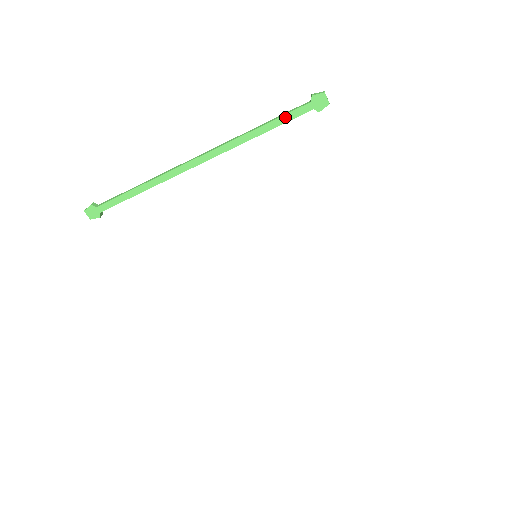
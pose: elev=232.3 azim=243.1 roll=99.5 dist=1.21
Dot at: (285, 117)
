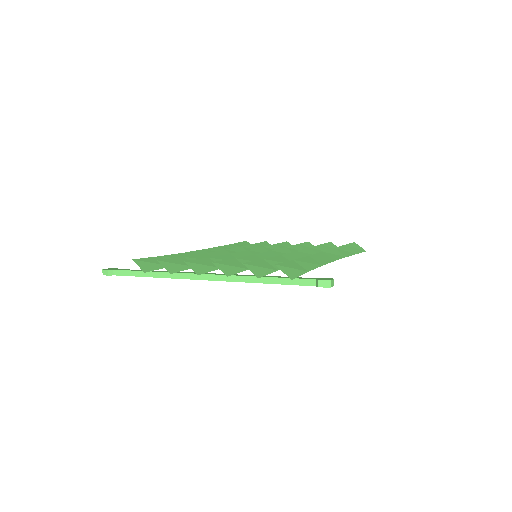
Dot at: (290, 284)
